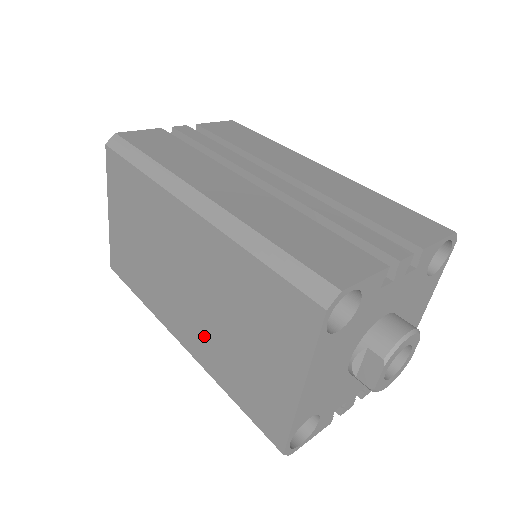
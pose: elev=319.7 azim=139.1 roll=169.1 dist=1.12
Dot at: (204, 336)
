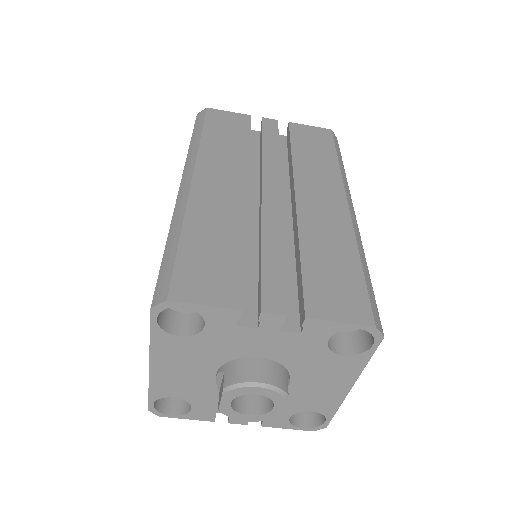
Dot at: occluded
